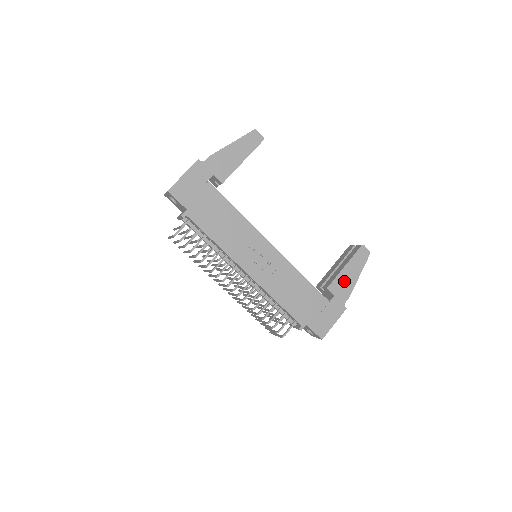
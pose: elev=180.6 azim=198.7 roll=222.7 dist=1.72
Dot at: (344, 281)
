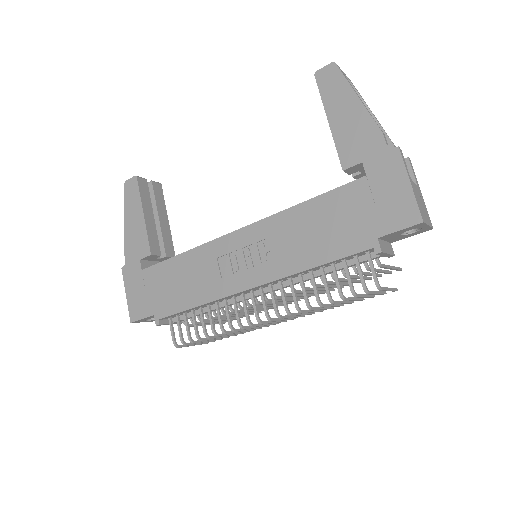
Dot at: (350, 132)
